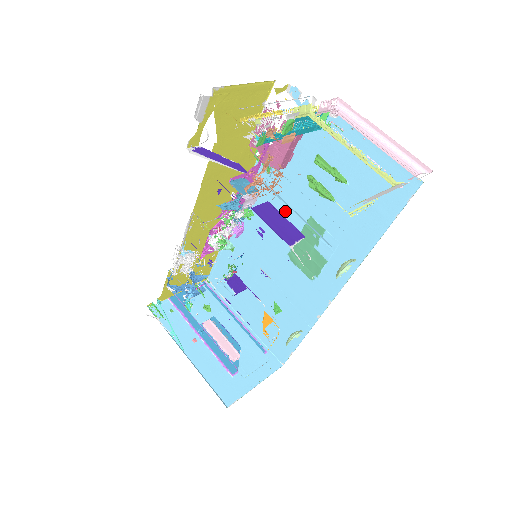
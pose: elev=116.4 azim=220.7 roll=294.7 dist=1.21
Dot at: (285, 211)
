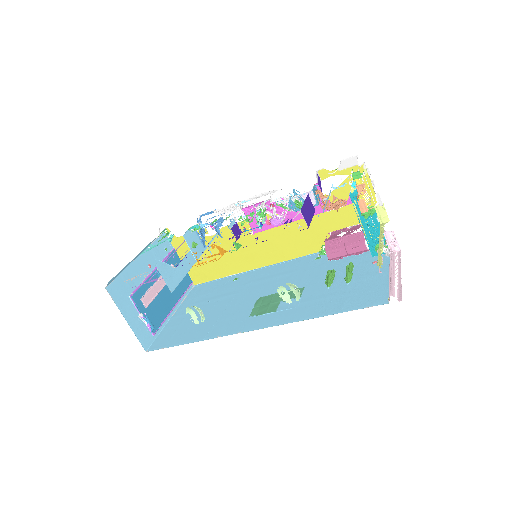
Dot at: (295, 278)
